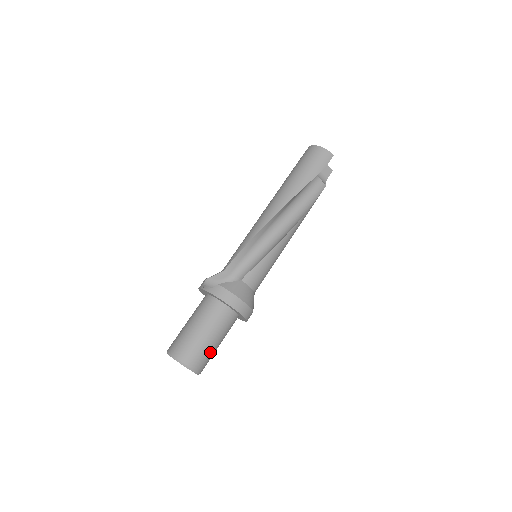
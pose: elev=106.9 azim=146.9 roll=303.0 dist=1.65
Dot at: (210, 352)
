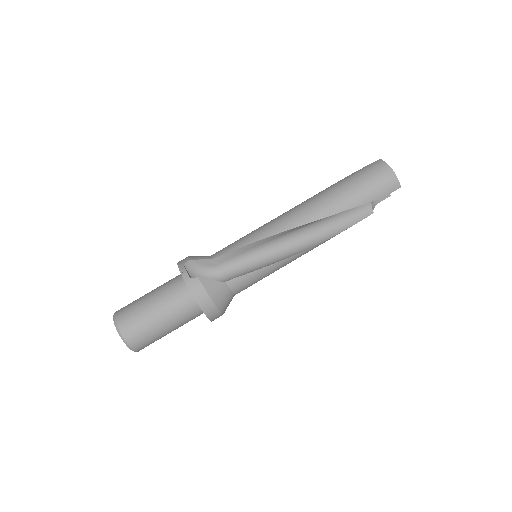
Dot at: (158, 337)
